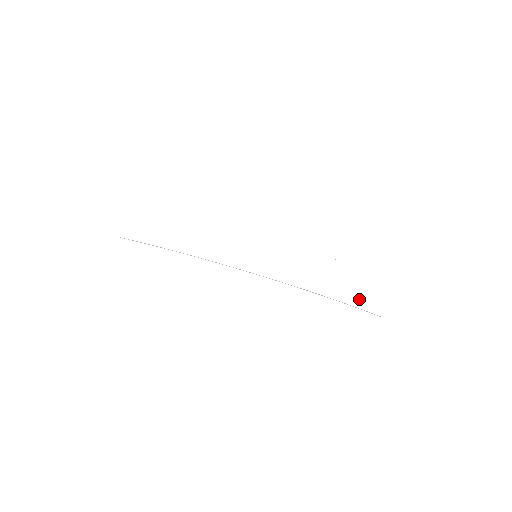
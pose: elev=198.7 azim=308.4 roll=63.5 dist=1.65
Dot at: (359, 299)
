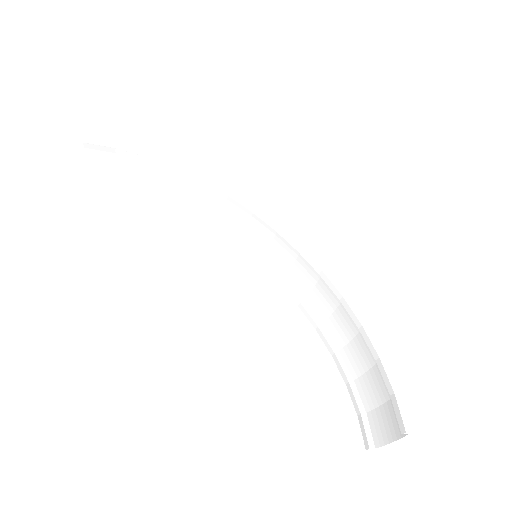
Dot at: (367, 393)
